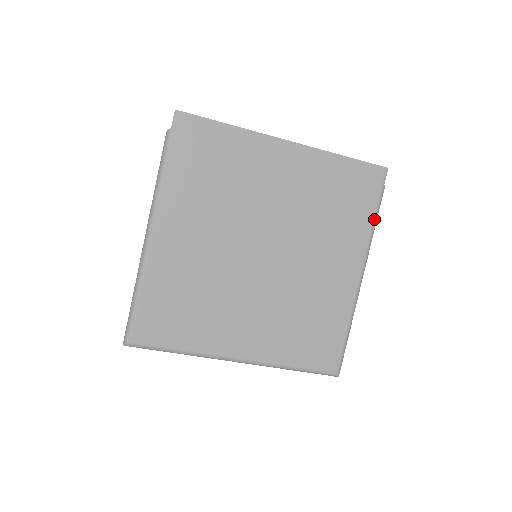
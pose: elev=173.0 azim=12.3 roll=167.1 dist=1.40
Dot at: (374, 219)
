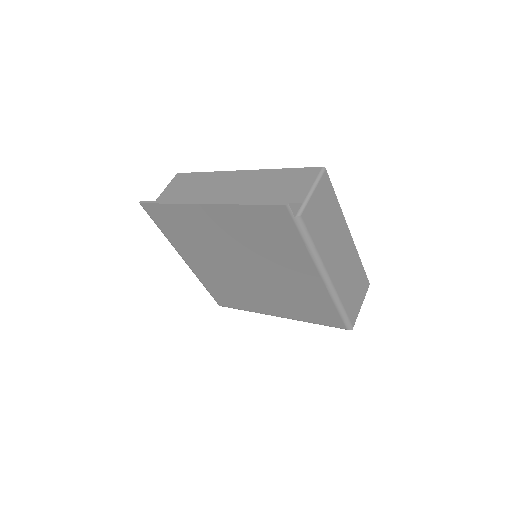
Dot at: (304, 242)
